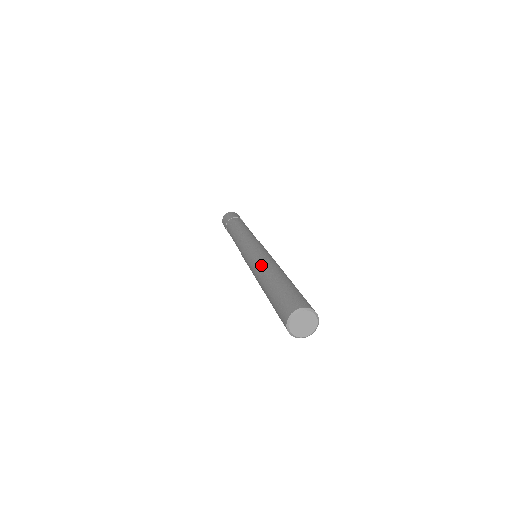
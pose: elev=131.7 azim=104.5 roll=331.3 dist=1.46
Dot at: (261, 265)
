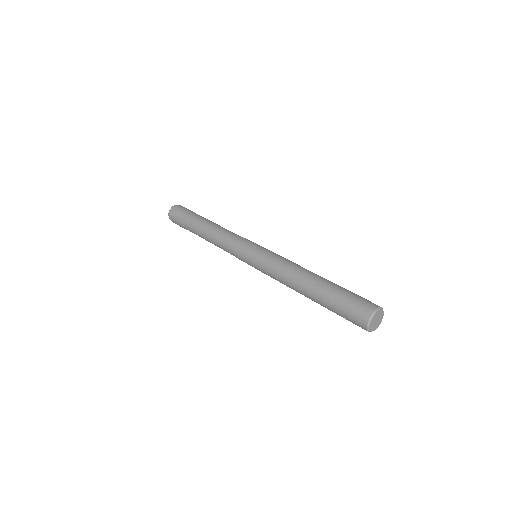
Dot at: (290, 268)
